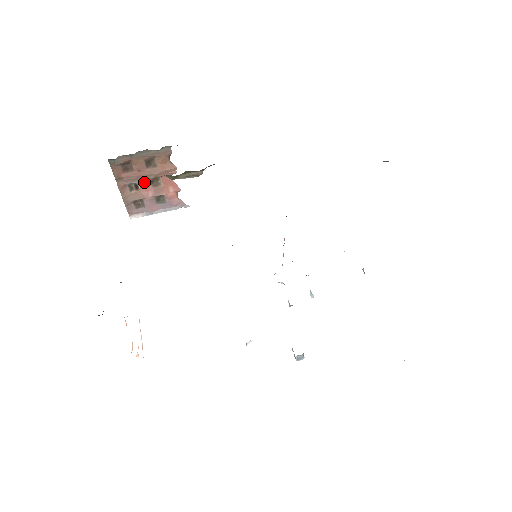
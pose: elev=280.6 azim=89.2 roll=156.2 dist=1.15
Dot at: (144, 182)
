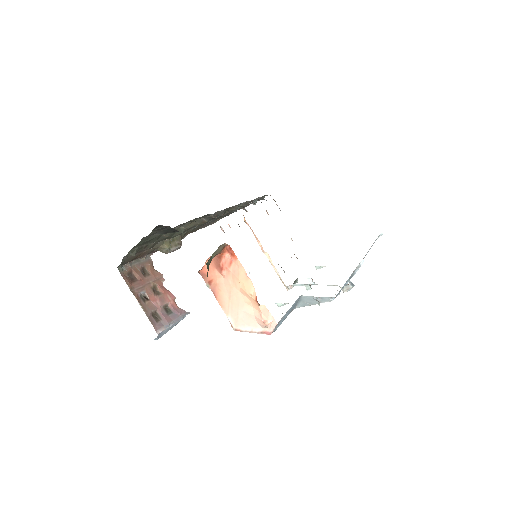
Dot at: (149, 292)
